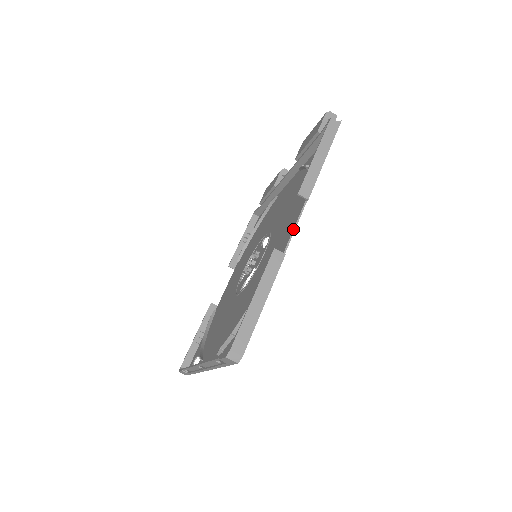
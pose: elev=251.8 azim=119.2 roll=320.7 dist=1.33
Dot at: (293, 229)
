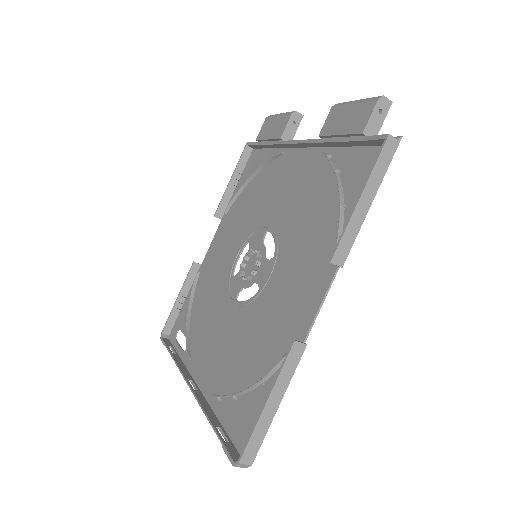
Dot at: (319, 308)
